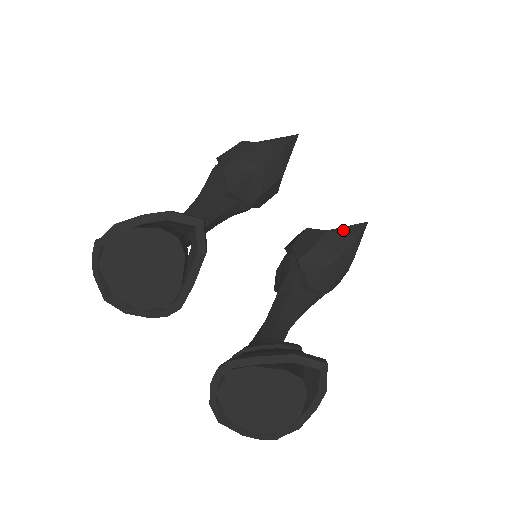
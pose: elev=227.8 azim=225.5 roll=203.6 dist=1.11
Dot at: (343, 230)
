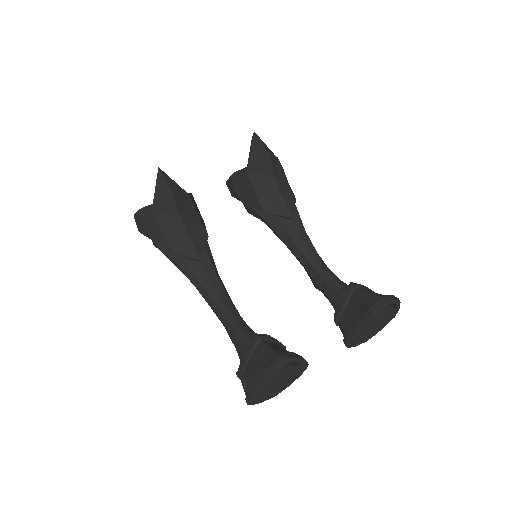
Dot at: (253, 160)
